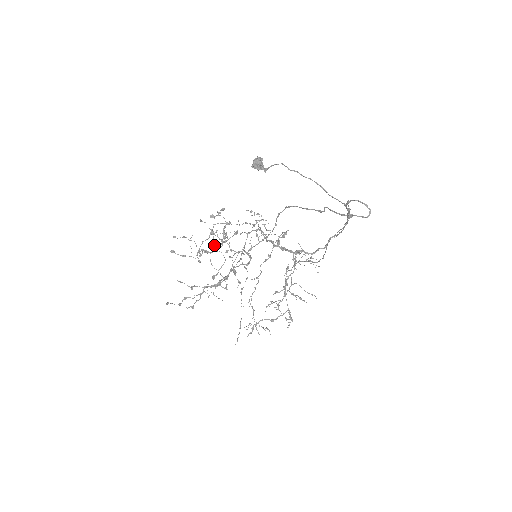
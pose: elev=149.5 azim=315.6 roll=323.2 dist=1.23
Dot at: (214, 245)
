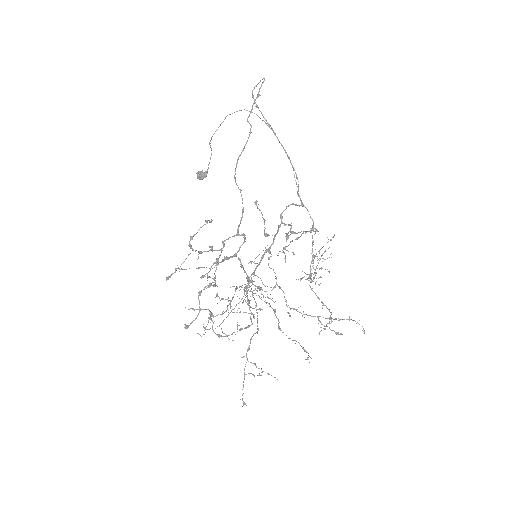
Dot at: occluded
